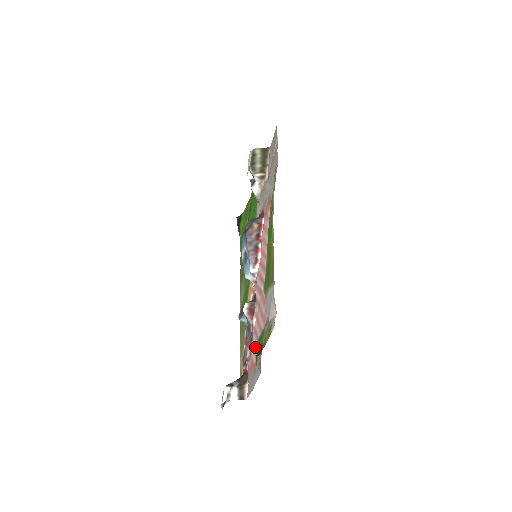
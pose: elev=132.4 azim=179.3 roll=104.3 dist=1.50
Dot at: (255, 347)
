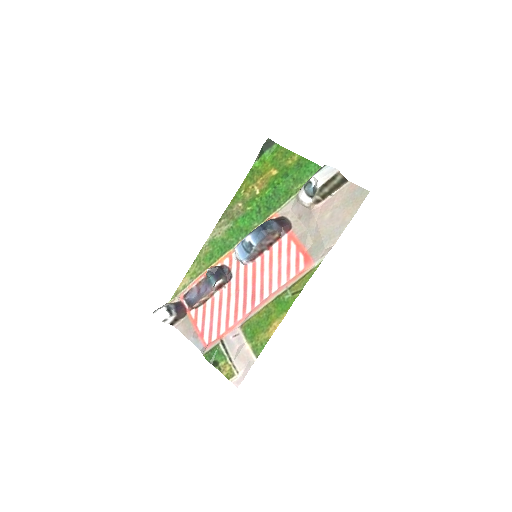
Dot at: (206, 319)
